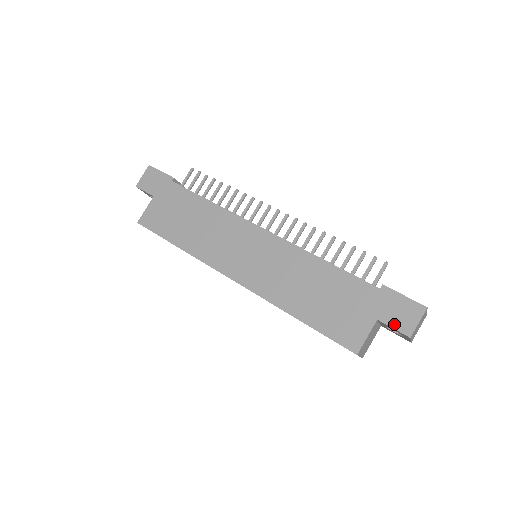
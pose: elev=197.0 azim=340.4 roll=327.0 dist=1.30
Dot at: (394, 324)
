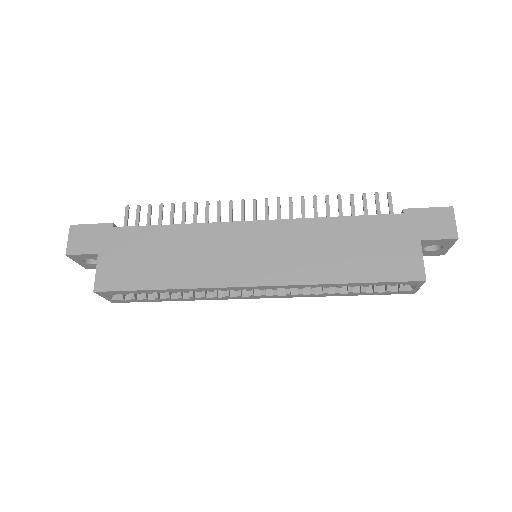
Dot at: (437, 235)
